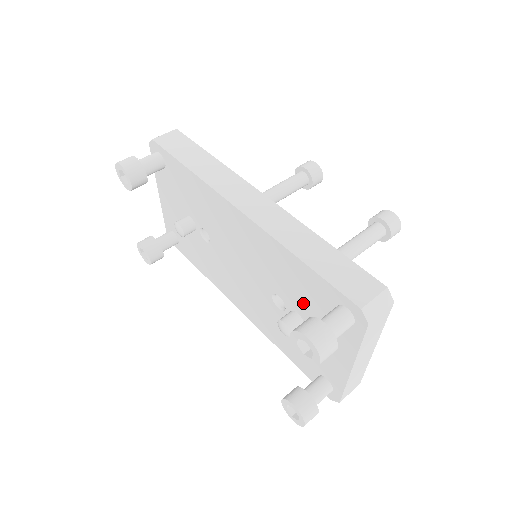
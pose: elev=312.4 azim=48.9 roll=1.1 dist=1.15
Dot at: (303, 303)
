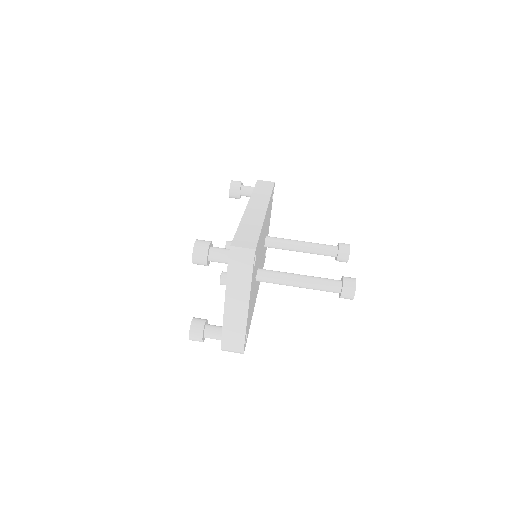
Dot at: occluded
